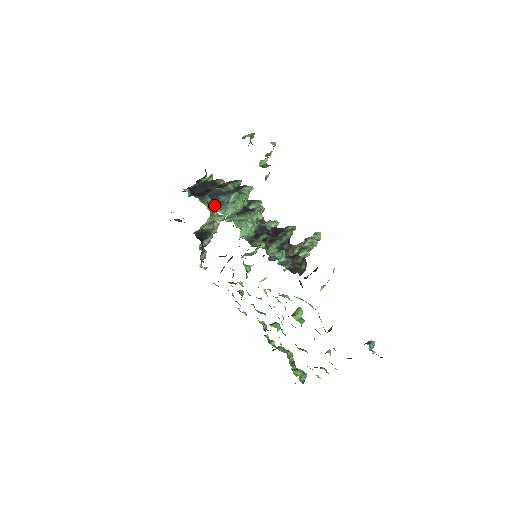
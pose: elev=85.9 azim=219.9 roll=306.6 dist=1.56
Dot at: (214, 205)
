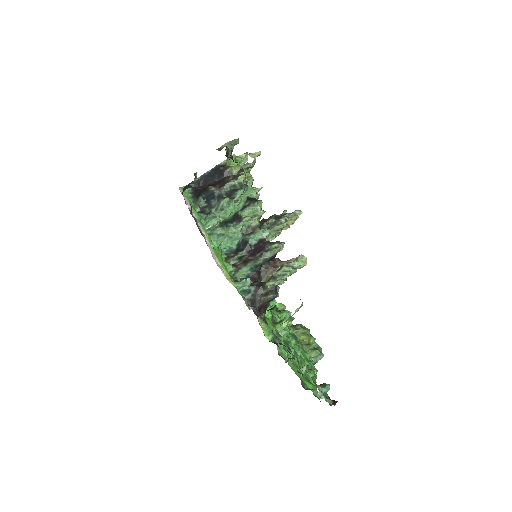
Dot at: (204, 210)
